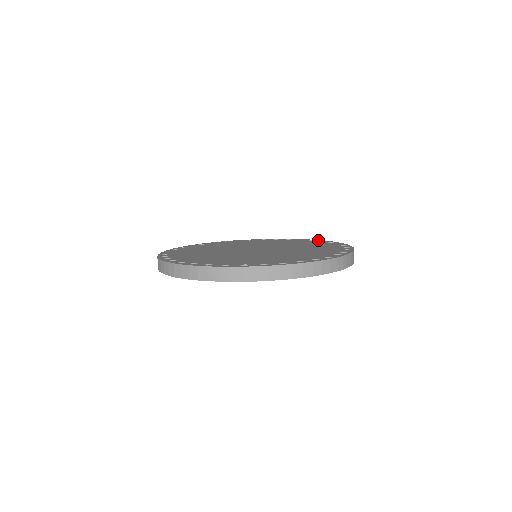
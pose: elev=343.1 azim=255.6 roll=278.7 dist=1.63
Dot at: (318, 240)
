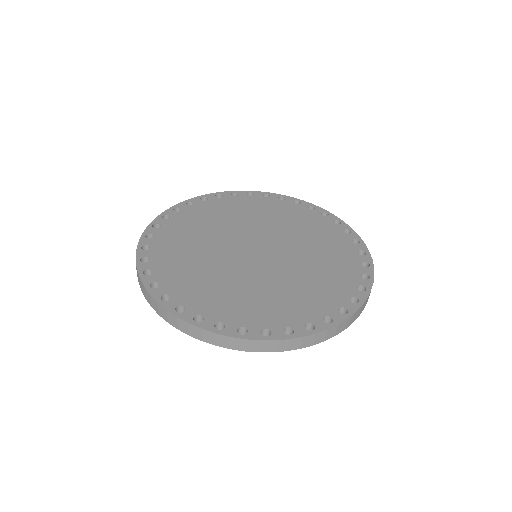
Dot at: (344, 224)
